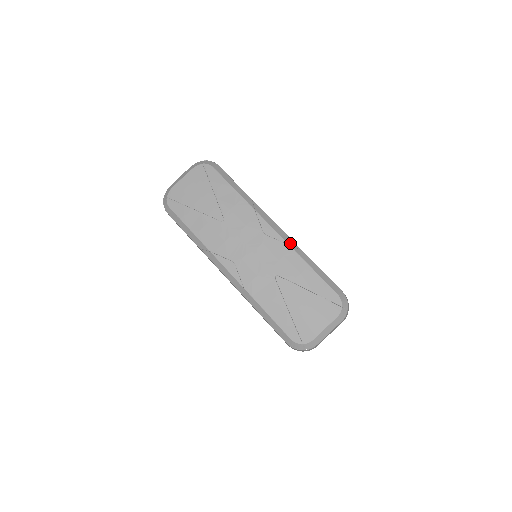
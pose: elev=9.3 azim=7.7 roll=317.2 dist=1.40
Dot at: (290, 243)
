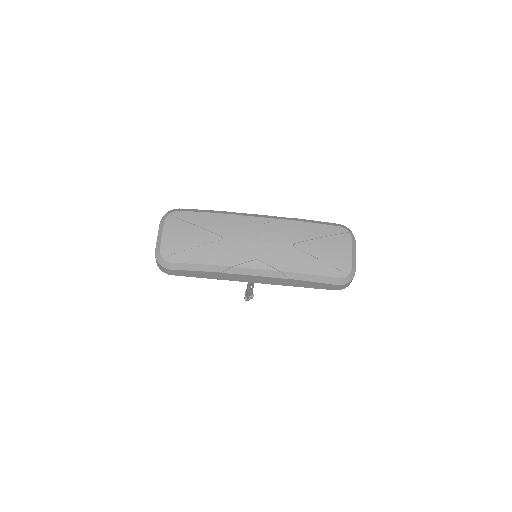
Dot at: (281, 218)
